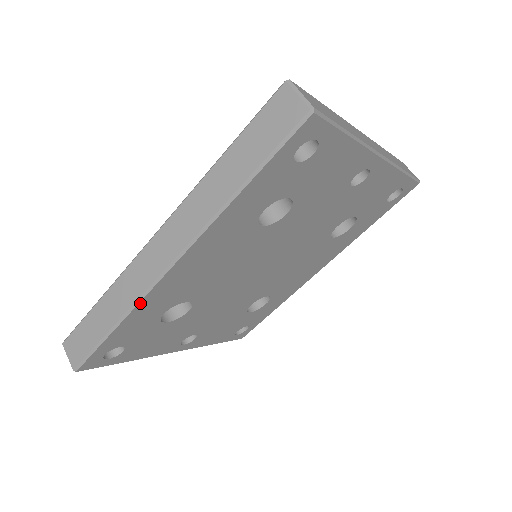
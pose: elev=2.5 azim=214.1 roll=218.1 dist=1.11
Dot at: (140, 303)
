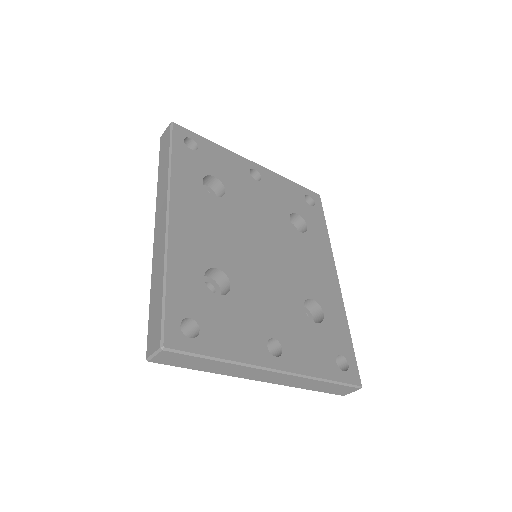
Dot at: (169, 251)
